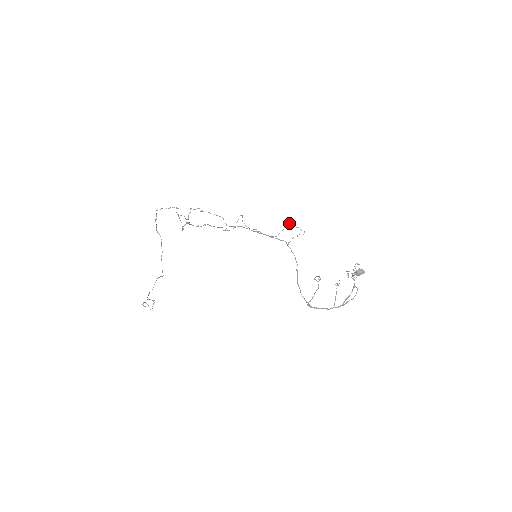
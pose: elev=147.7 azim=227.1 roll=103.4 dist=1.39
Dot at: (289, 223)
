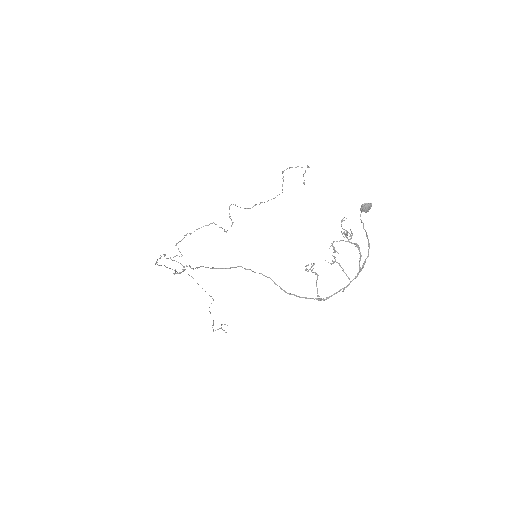
Dot at: occluded
